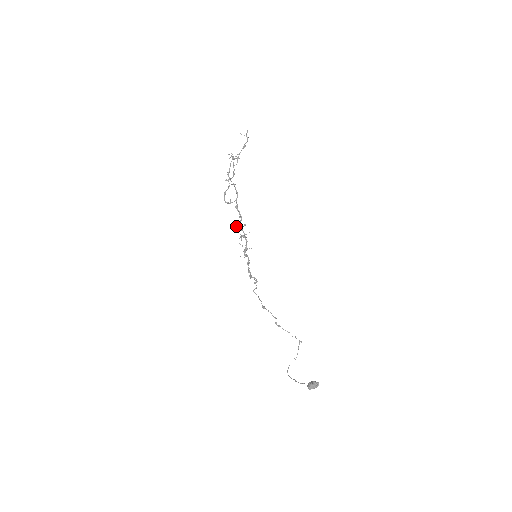
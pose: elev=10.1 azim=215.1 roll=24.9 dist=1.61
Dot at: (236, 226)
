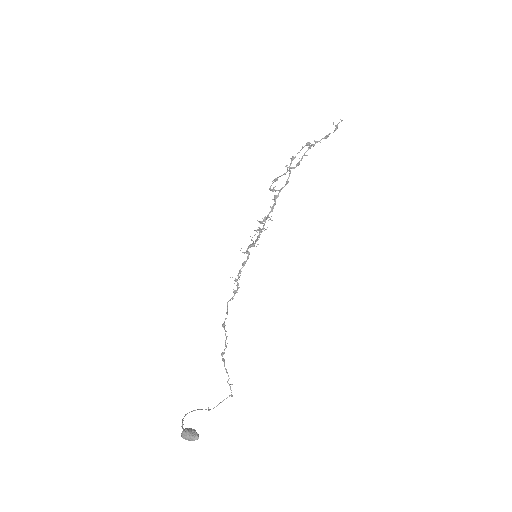
Dot at: (262, 218)
